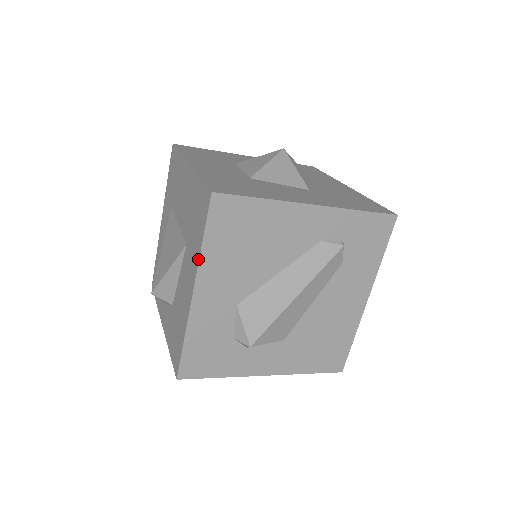
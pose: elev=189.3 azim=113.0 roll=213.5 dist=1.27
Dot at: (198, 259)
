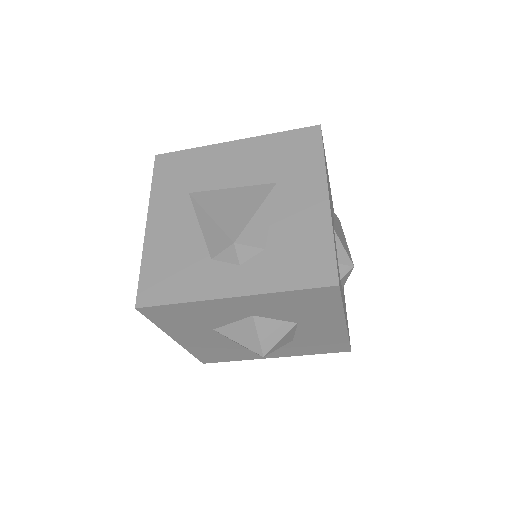
Dot at: (324, 169)
